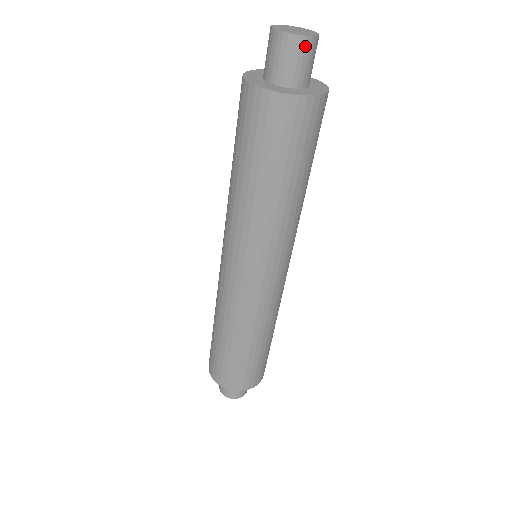
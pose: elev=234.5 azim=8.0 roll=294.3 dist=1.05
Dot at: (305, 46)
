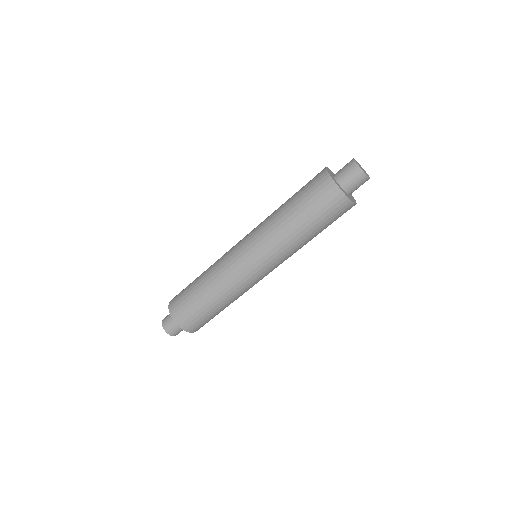
Dot at: occluded
